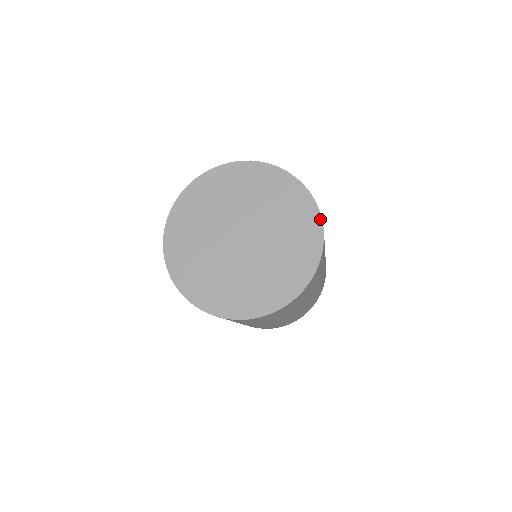
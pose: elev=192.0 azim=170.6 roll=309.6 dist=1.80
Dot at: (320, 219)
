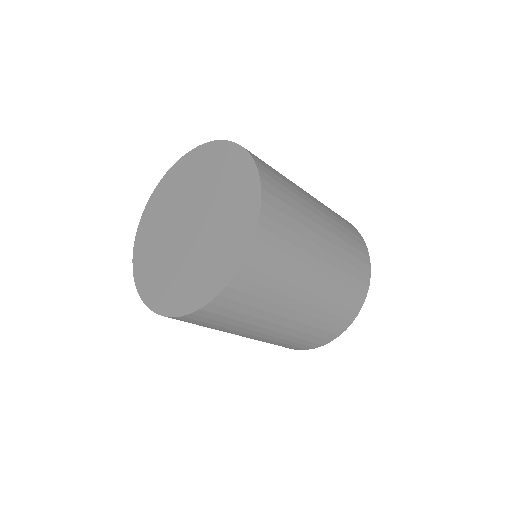
Dot at: (252, 236)
